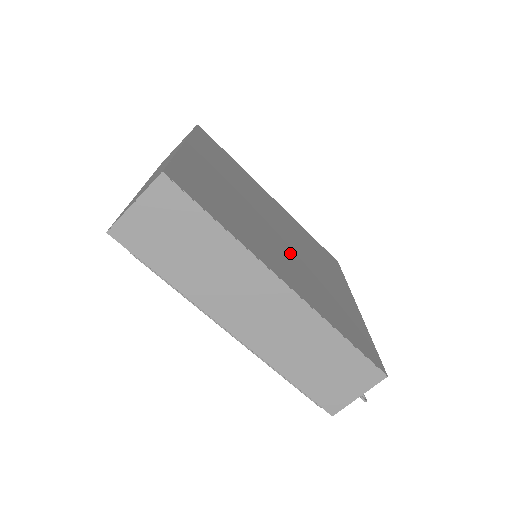
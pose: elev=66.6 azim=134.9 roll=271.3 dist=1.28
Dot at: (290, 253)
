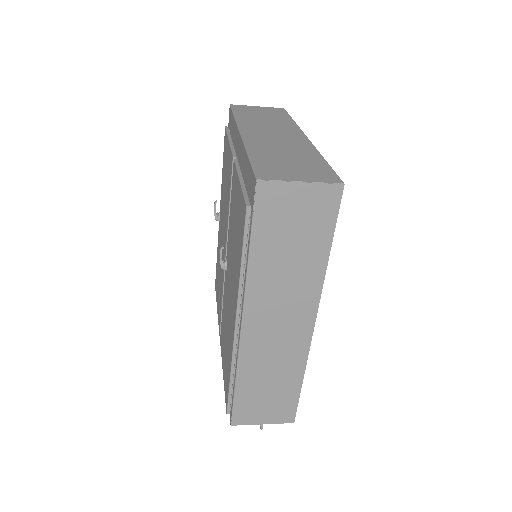
Dot at: occluded
